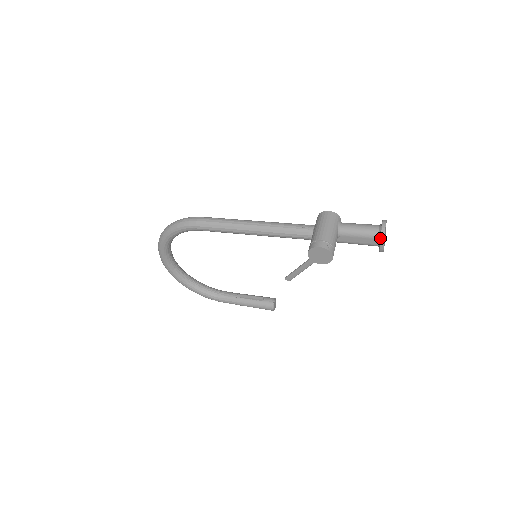
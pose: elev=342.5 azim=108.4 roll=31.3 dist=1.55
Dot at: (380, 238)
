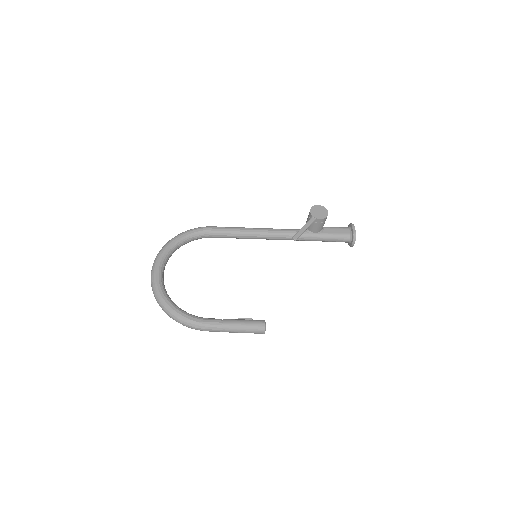
Dot at: (351, 224)
